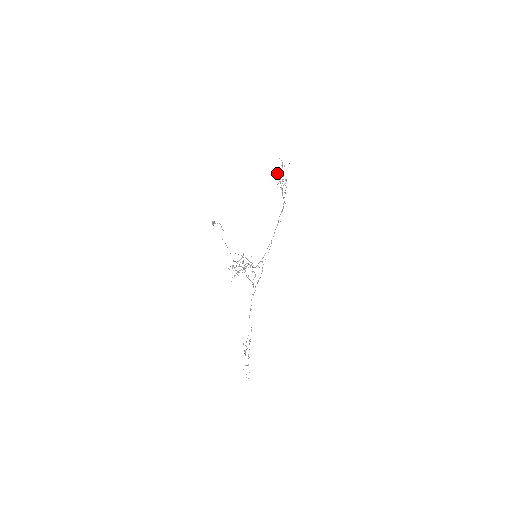
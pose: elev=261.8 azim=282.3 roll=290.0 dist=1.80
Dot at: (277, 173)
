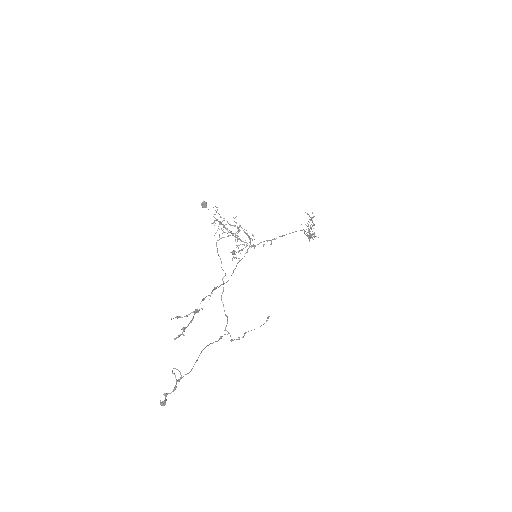
Dot at: (307, 213)
